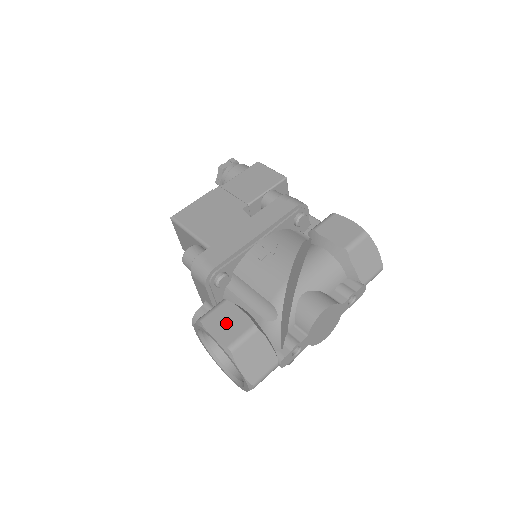
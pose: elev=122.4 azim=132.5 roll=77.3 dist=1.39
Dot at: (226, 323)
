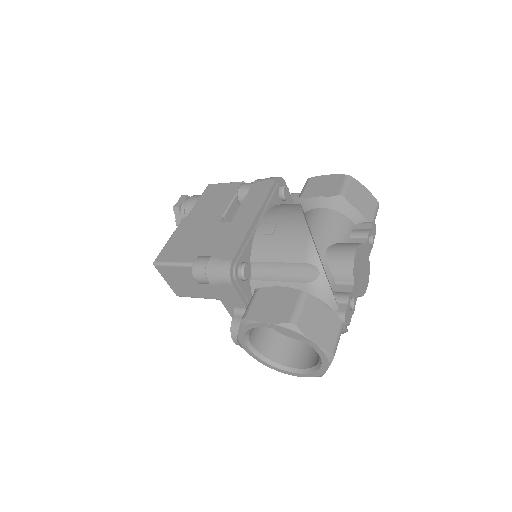
Dot at: (273, 305)
